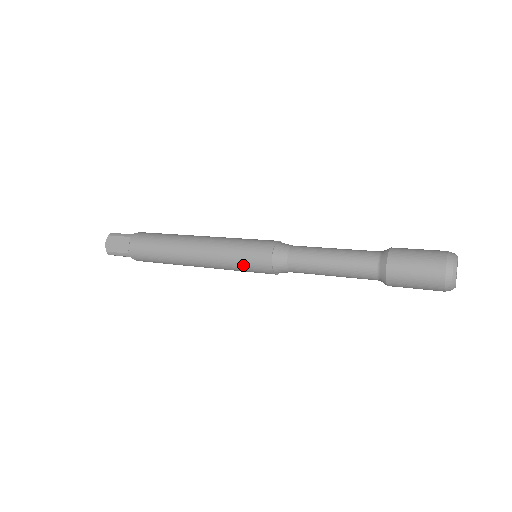
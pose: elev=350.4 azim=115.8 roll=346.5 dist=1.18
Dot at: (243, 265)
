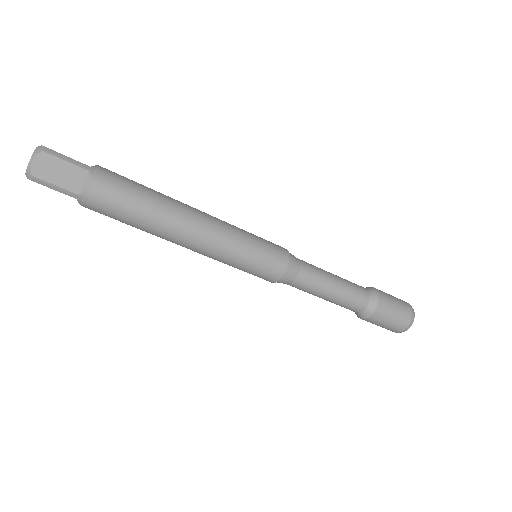
Dot at: (259, 241)
